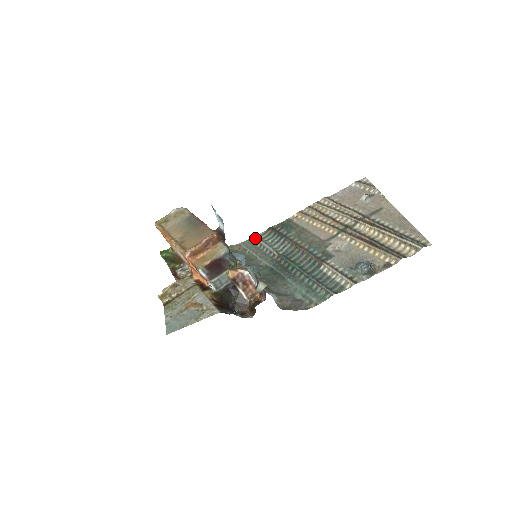
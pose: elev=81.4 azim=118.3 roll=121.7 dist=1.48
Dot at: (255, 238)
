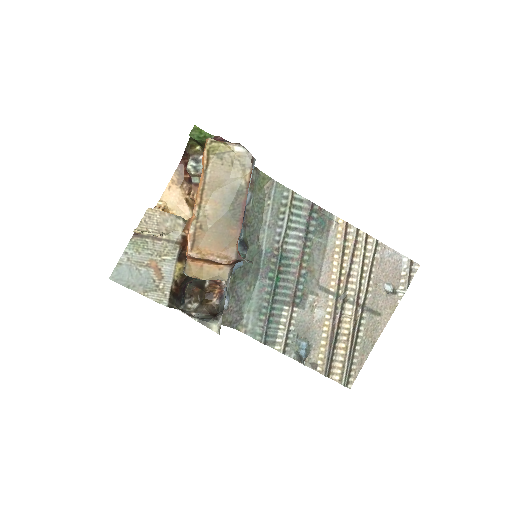
Dot at: (290, 197)
